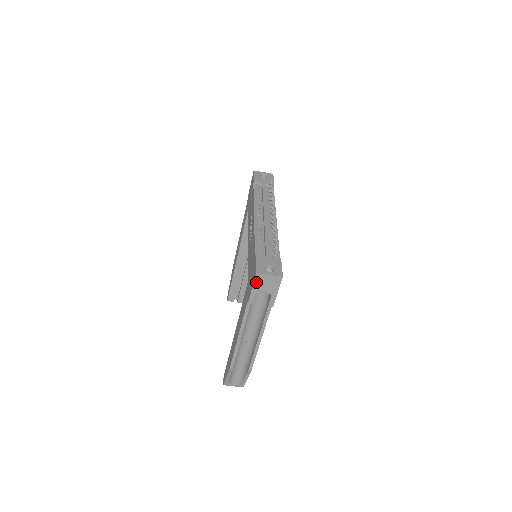
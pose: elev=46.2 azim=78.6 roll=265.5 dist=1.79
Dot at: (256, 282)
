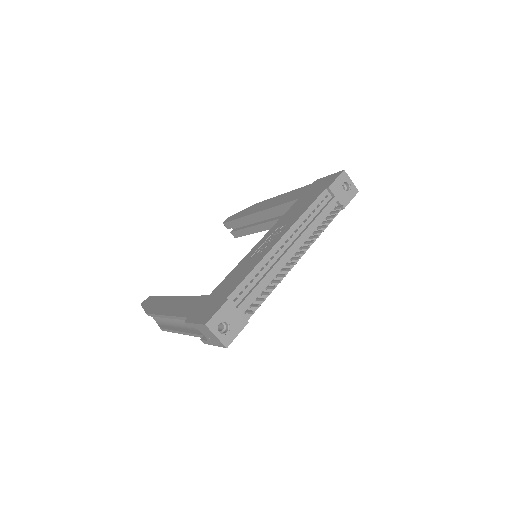
Dot at: (201, 326)
